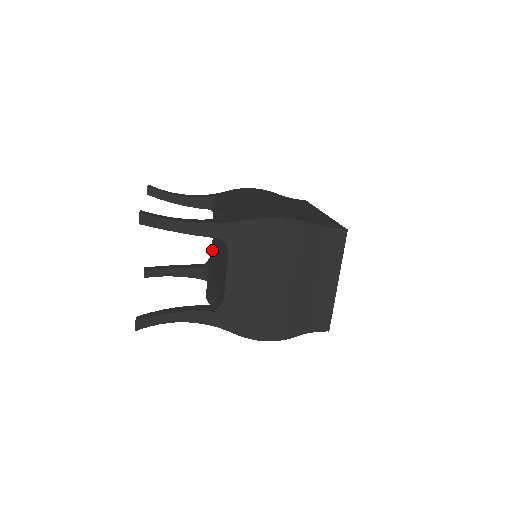
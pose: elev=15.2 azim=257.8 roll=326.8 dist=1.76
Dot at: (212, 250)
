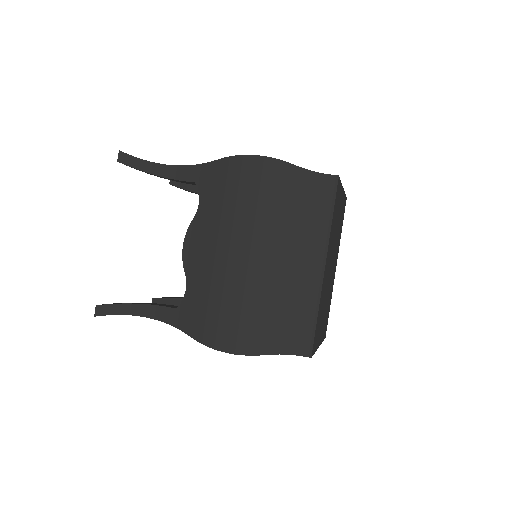
Dot at: occluded
